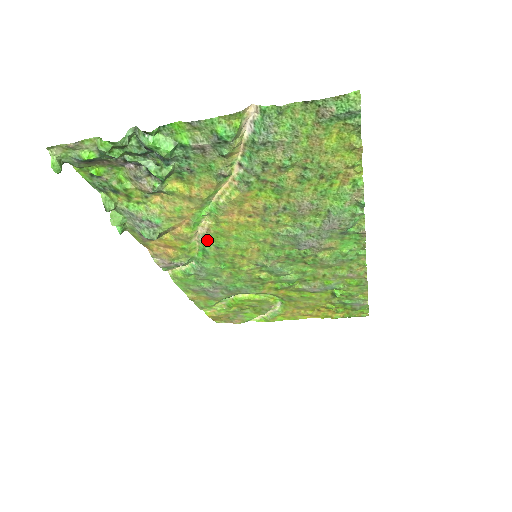
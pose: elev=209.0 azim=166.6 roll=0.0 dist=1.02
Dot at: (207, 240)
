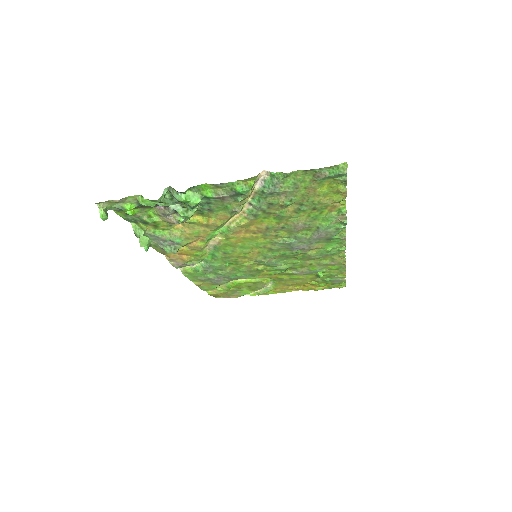
Dot at: (217, 249)
